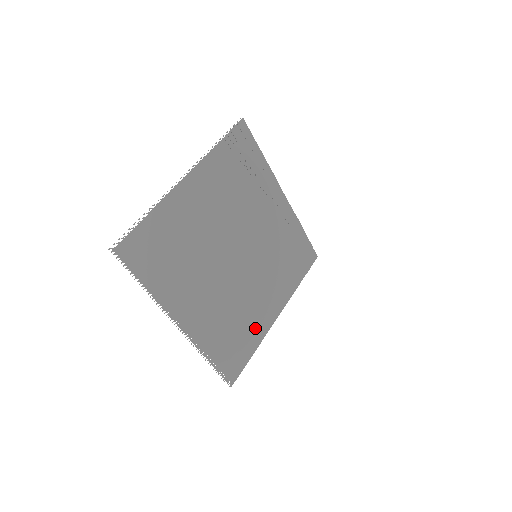
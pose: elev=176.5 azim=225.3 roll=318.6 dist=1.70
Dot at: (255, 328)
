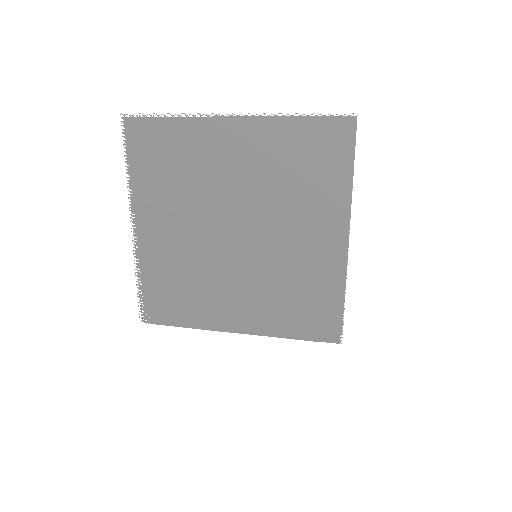
Dot at: (202, 310)
